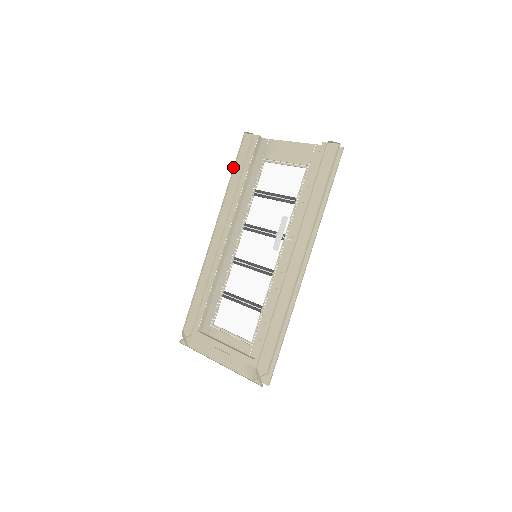
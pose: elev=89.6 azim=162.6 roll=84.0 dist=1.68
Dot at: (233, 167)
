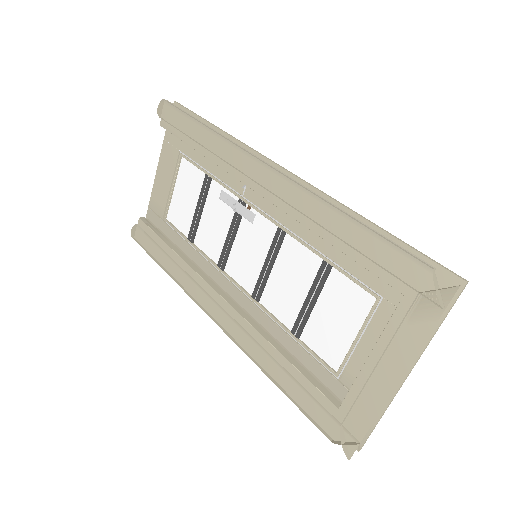
Dot at: occluded
